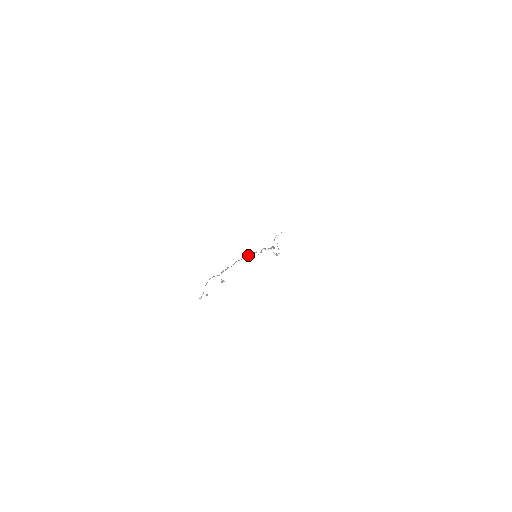
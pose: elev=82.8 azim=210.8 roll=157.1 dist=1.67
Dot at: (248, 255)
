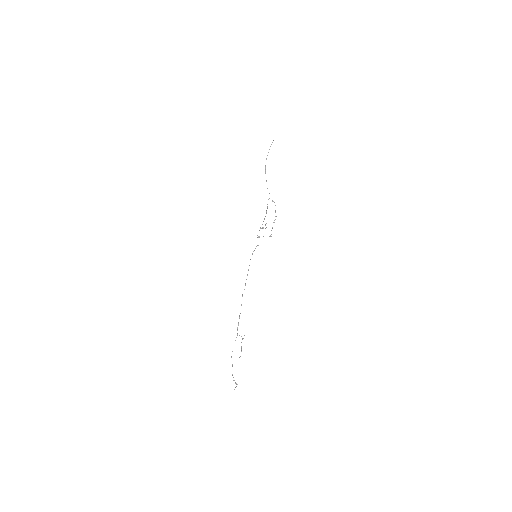
Dot at: occluded
